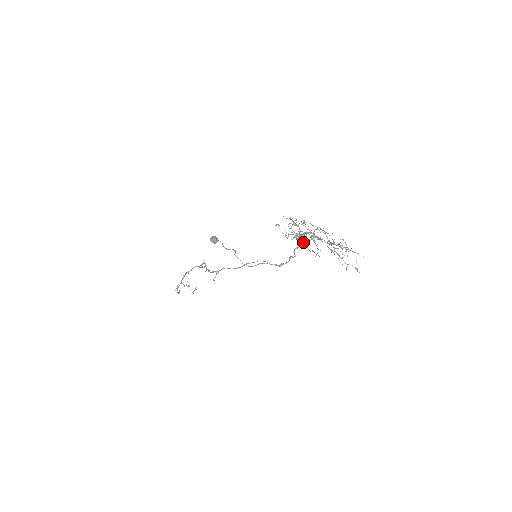
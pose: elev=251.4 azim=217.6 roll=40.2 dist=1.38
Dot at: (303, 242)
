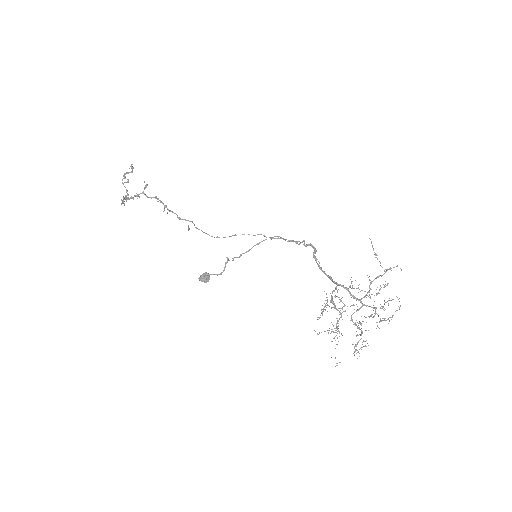
Dot at: occluded
